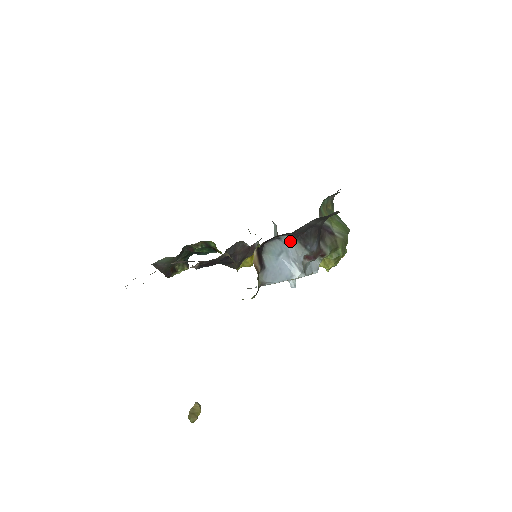
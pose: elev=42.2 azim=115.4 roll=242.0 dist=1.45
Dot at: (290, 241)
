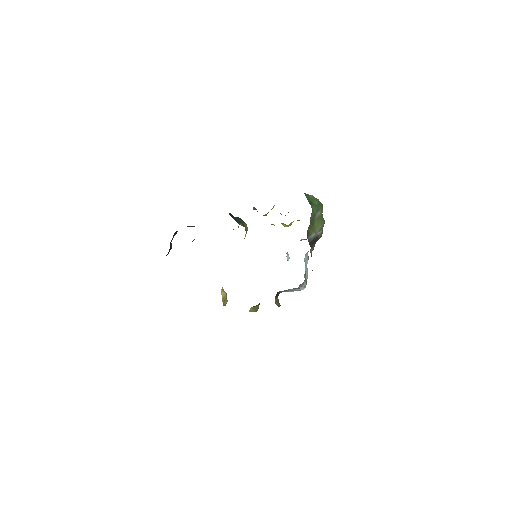
Dot at: (299, 286)
